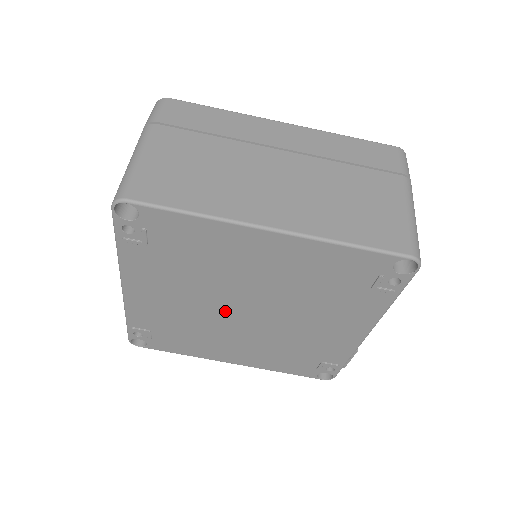
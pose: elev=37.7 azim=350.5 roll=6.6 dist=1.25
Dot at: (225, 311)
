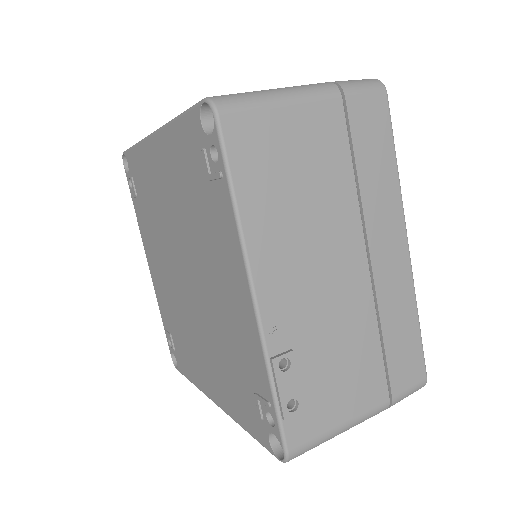
Dot at: (179, 281)
